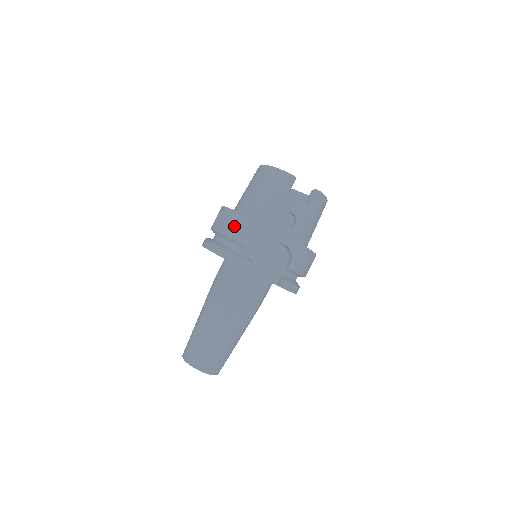
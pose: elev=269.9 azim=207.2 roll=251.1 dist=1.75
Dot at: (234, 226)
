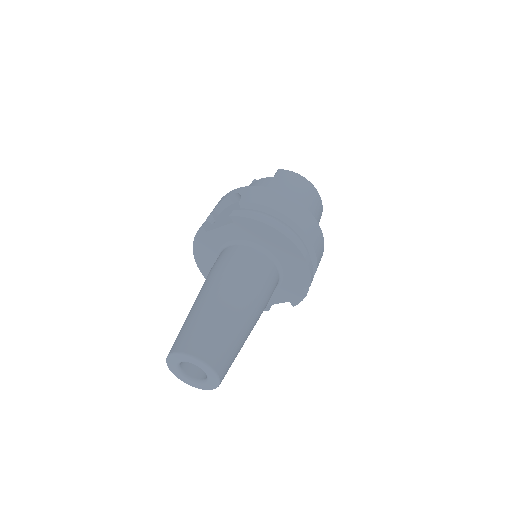
Dot at: occluded
